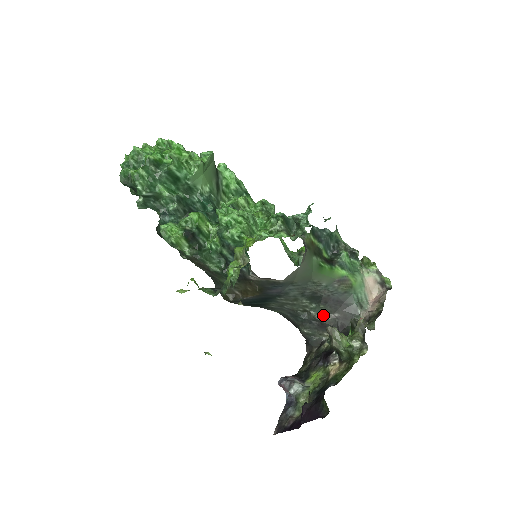
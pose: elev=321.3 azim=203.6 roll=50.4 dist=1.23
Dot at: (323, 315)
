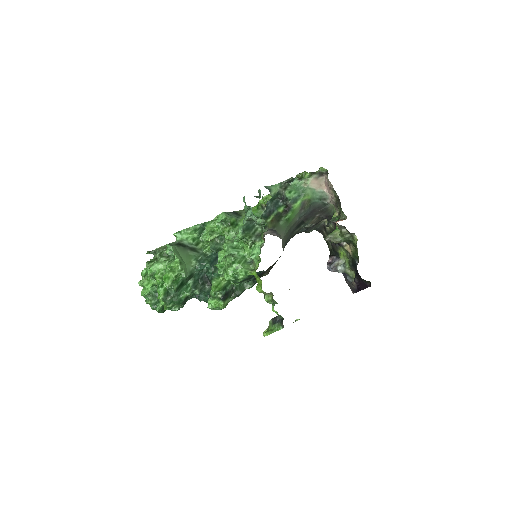
Dot at: (312, 223)
